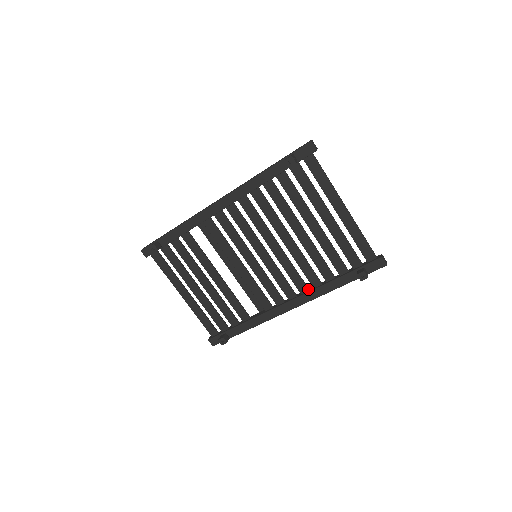
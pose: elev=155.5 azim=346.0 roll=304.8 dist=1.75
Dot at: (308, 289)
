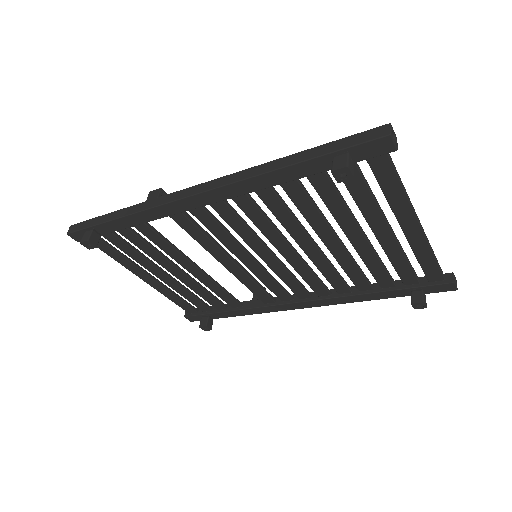
Dot at: (330, 294)
